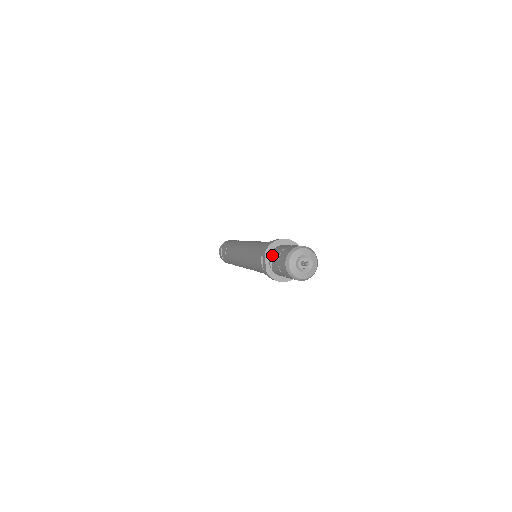
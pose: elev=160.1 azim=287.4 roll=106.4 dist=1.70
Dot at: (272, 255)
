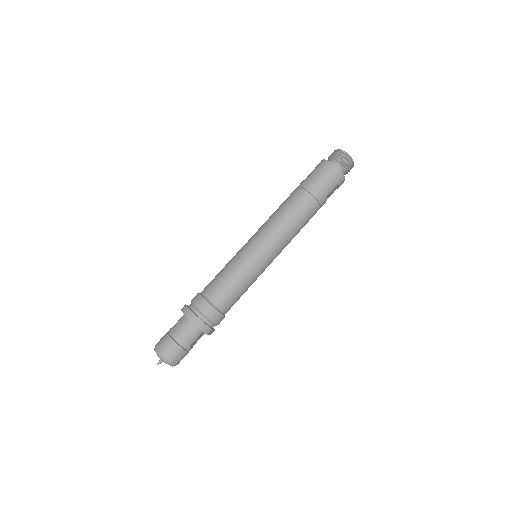
Dot at: (181, 318)
